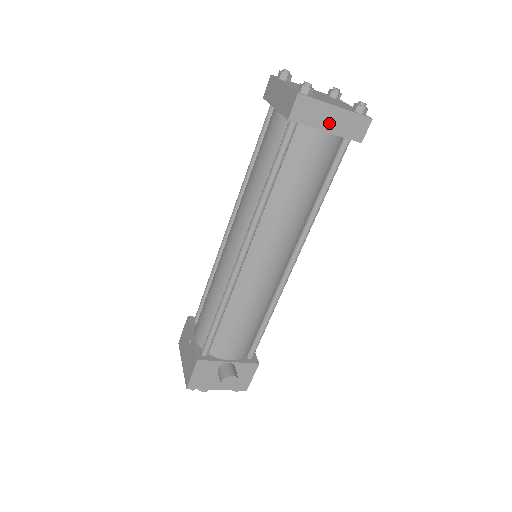
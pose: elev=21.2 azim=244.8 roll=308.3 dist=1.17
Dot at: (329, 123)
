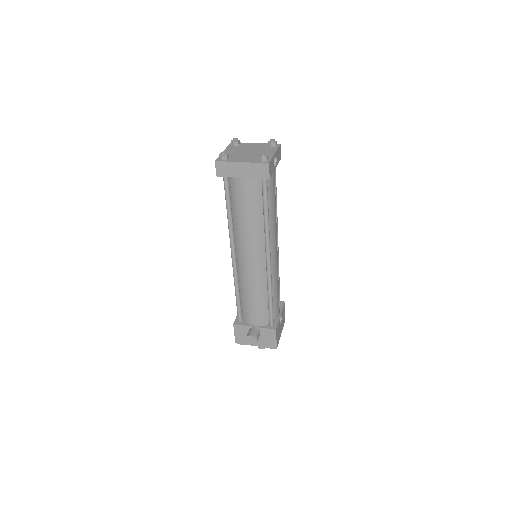
Dot at: (242, 172)
